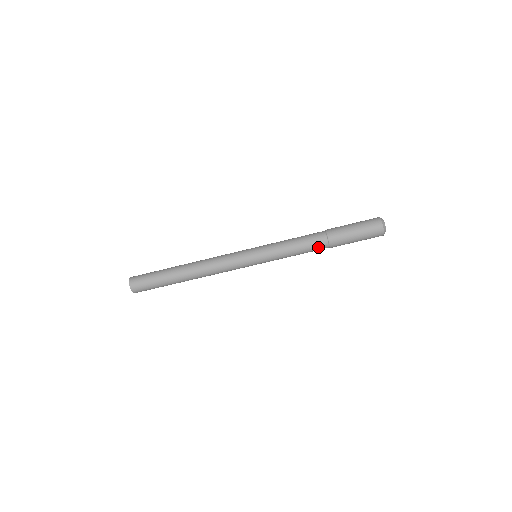
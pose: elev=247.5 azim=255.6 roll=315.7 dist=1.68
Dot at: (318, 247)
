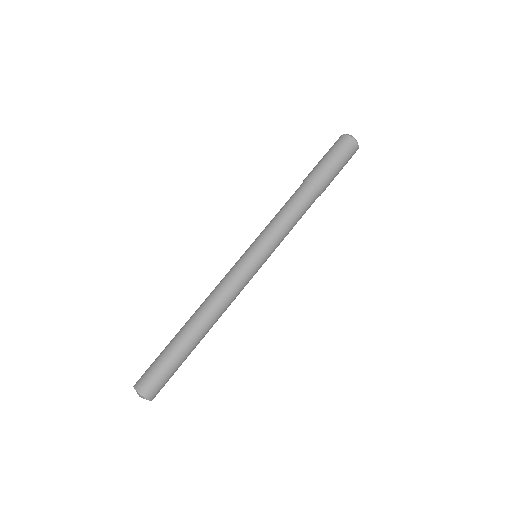
Dot at: (300, 192)
